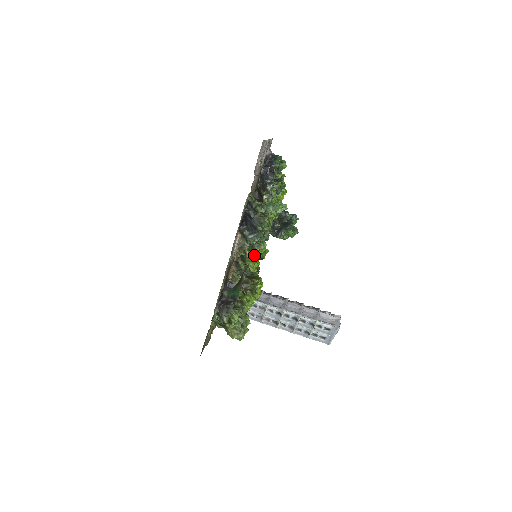
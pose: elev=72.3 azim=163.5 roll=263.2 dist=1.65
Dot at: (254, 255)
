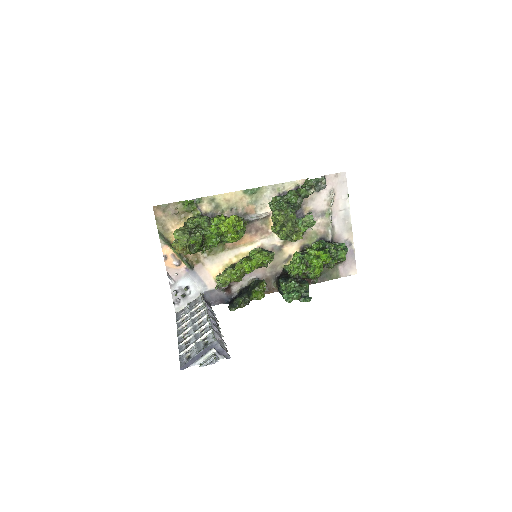
Dot at: (256, 255)
